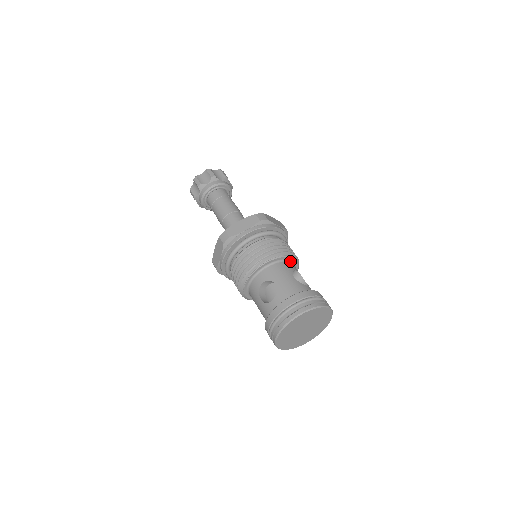
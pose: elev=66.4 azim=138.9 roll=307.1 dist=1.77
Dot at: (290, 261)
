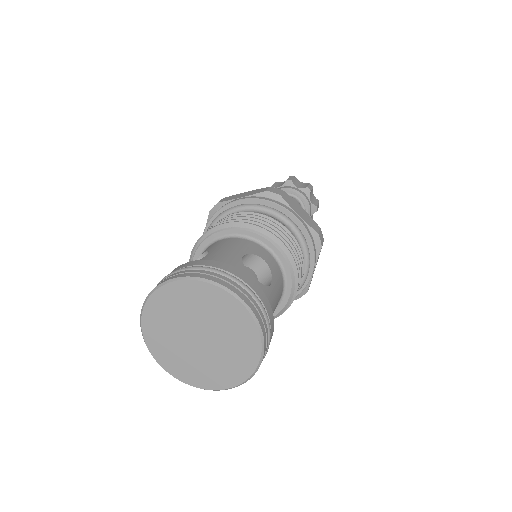
Dot at: (271, 251)
